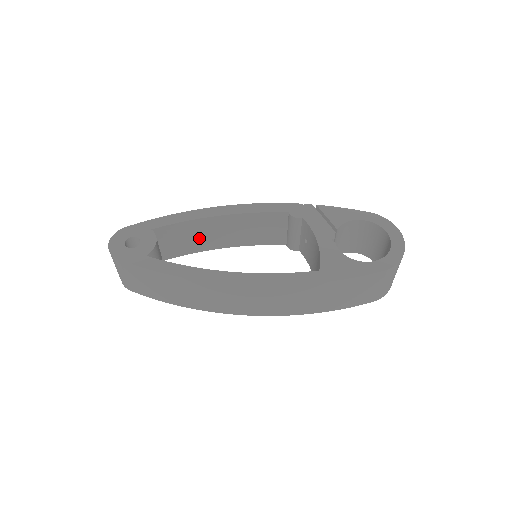
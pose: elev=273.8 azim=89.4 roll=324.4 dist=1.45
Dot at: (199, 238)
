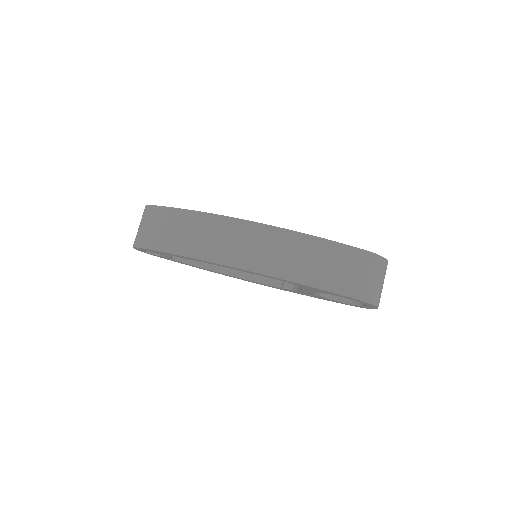
Dot at: occluded
